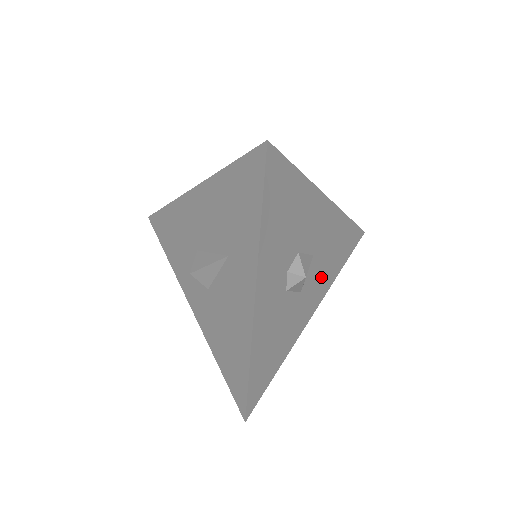
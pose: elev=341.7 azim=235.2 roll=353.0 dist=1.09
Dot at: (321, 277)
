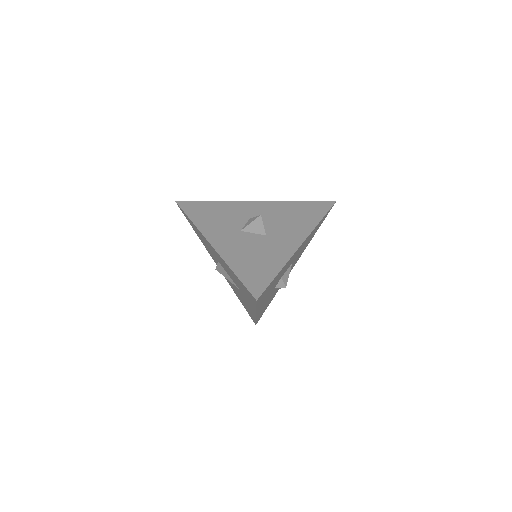
Dot at: (299, 255)
